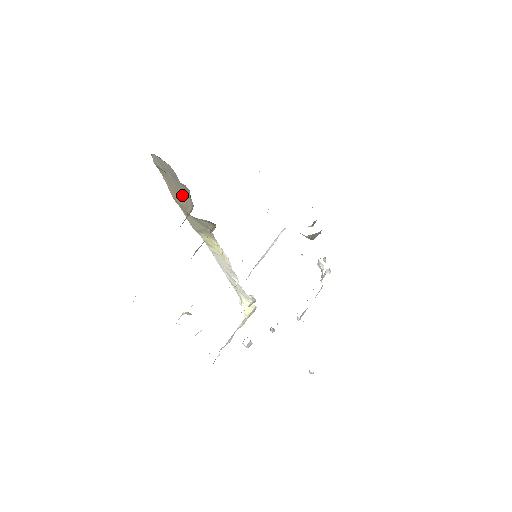
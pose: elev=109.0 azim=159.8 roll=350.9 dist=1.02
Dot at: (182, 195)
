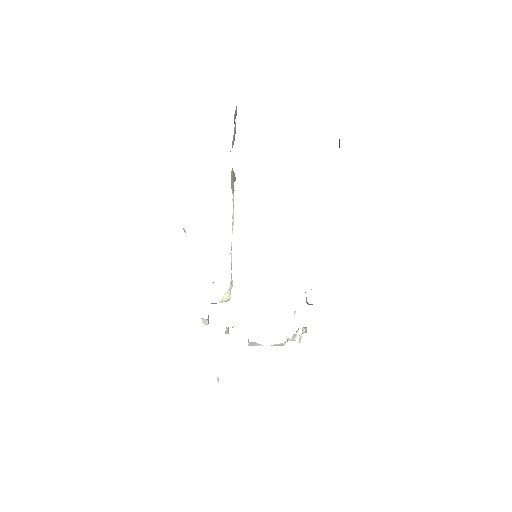
Dot at: (233, 144)
